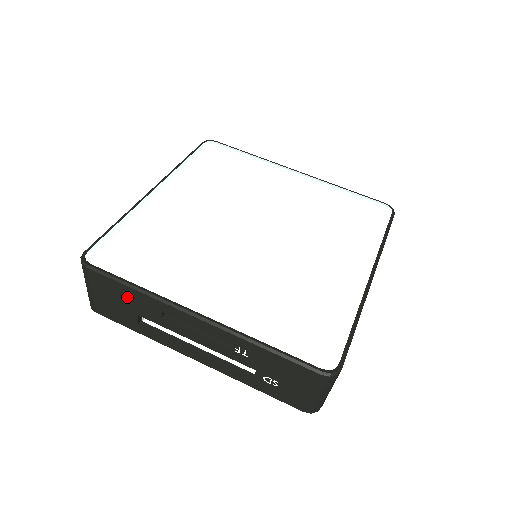
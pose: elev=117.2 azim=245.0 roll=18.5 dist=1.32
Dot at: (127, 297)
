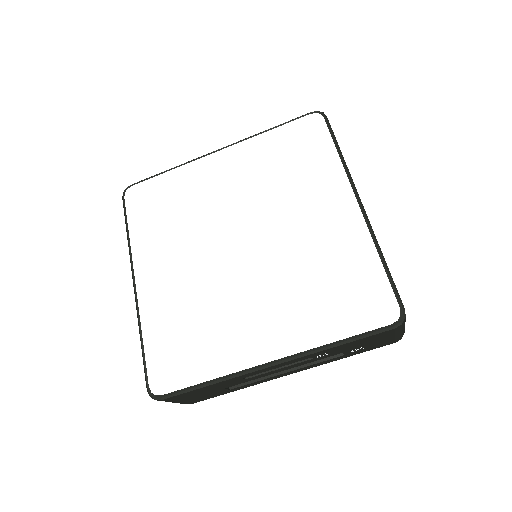
Dot at: (208, 389)
